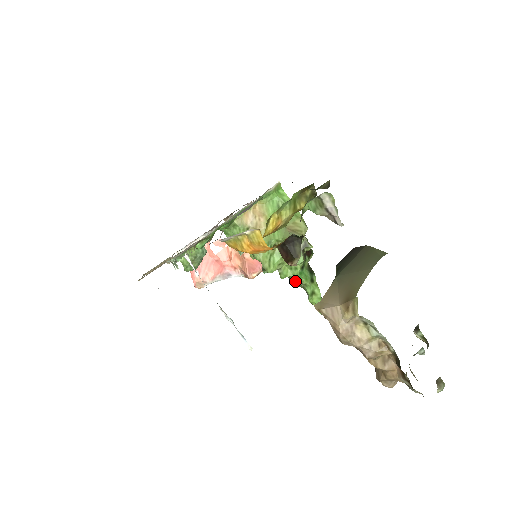
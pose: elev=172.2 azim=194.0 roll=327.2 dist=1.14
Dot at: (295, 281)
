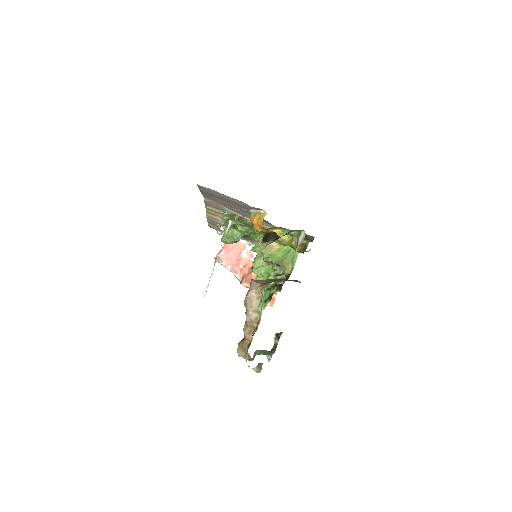
Dot at: occluded
